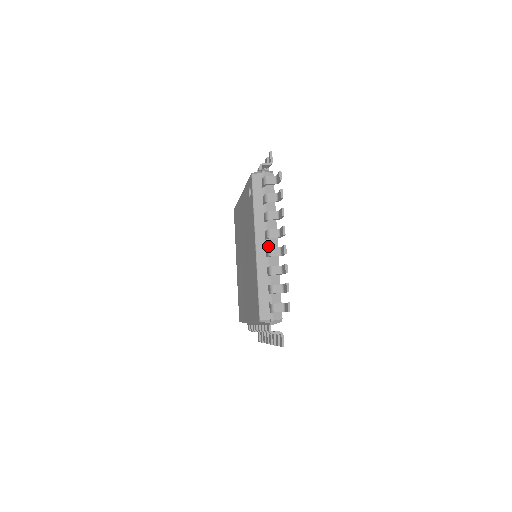
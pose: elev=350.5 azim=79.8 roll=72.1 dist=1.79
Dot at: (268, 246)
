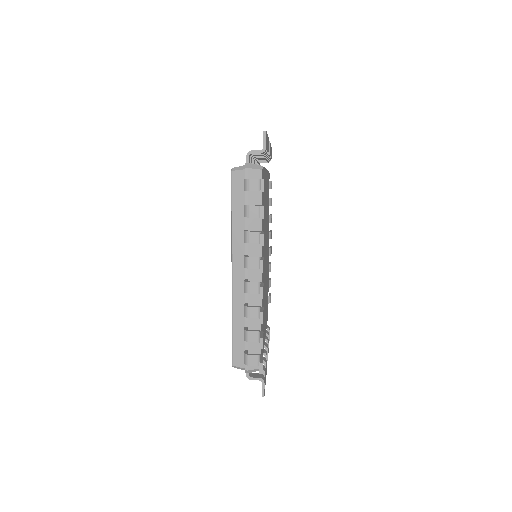
Dot at: (247, 275)
